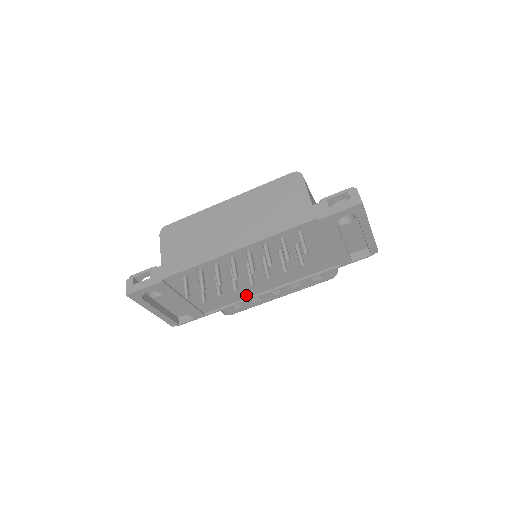
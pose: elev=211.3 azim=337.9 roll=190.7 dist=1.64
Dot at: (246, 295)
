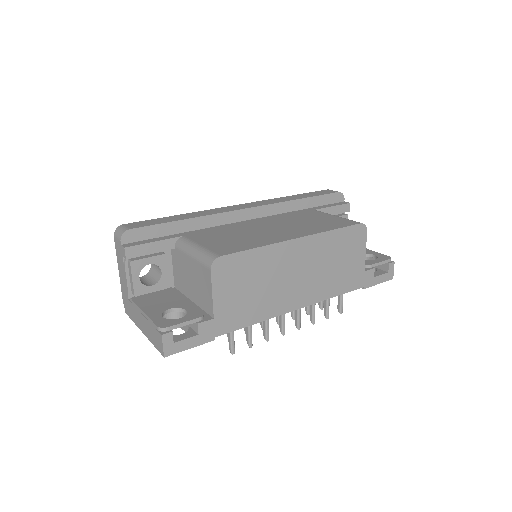
Dot at: occluded
